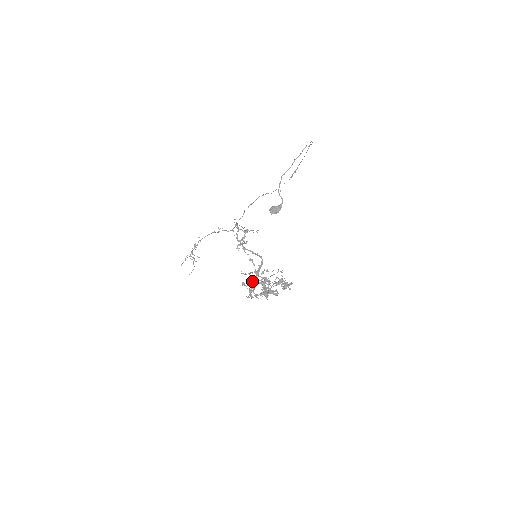
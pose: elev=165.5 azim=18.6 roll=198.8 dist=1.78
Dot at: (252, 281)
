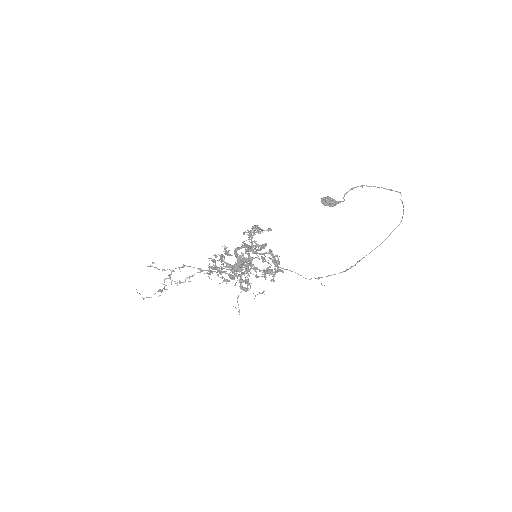
Dot at: (230, 255)
